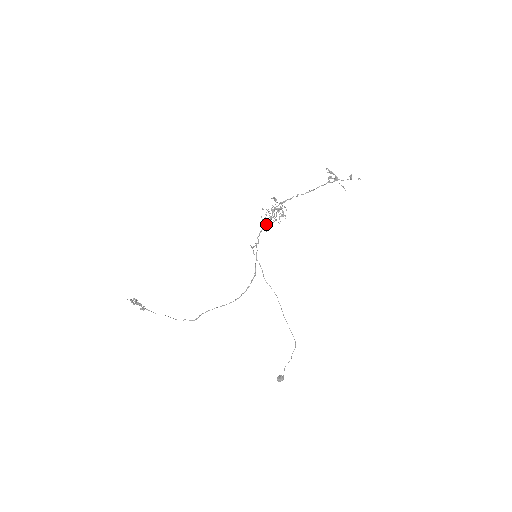
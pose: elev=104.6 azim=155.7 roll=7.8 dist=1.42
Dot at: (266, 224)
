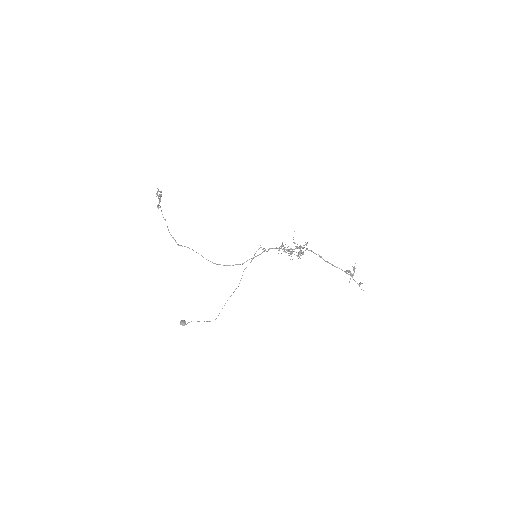
Dot at: (284, 249)
